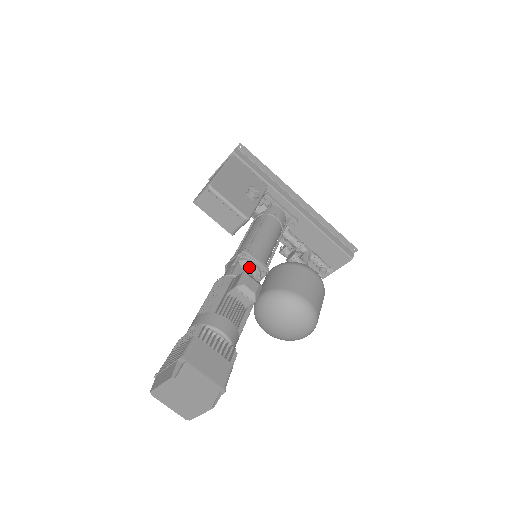
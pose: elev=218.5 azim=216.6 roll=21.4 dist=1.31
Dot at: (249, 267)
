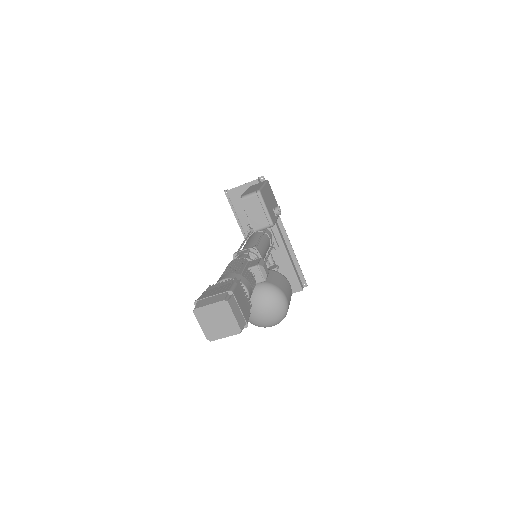
Dot at: occluded
